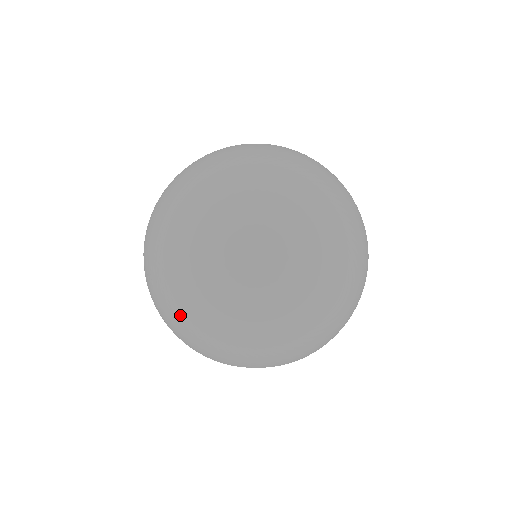
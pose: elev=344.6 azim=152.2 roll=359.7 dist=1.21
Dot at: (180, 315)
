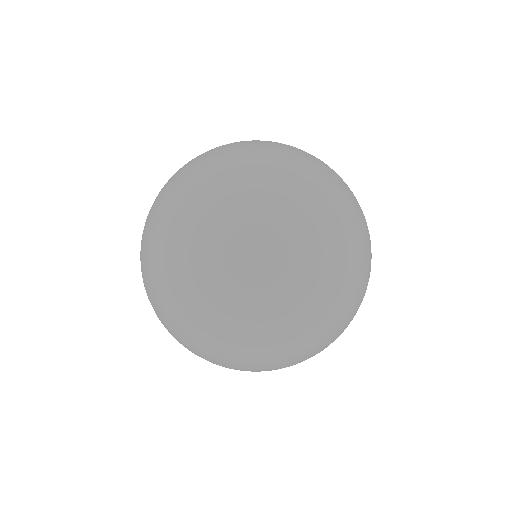
Dot at: (143, 240)
